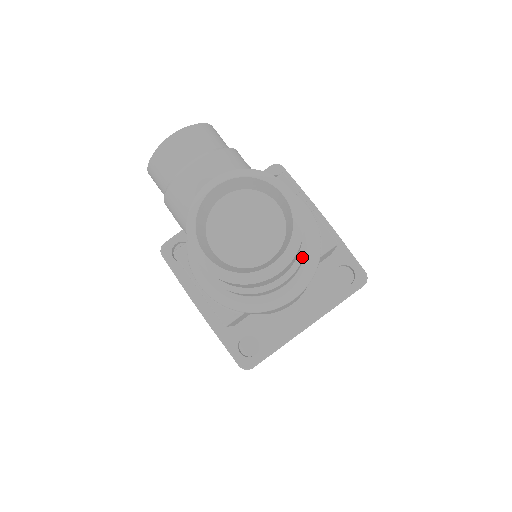
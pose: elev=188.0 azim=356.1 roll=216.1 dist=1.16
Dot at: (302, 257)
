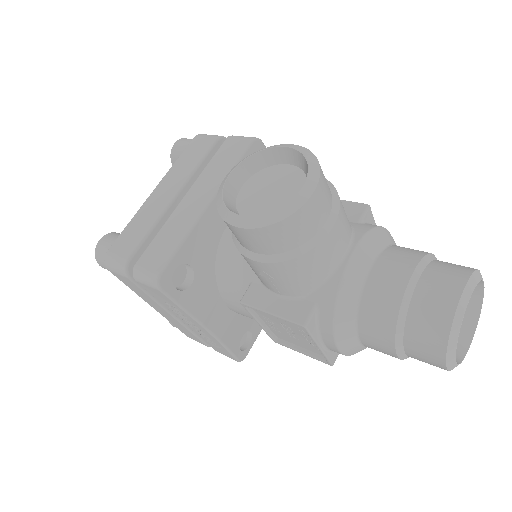
Dot at: occluded
